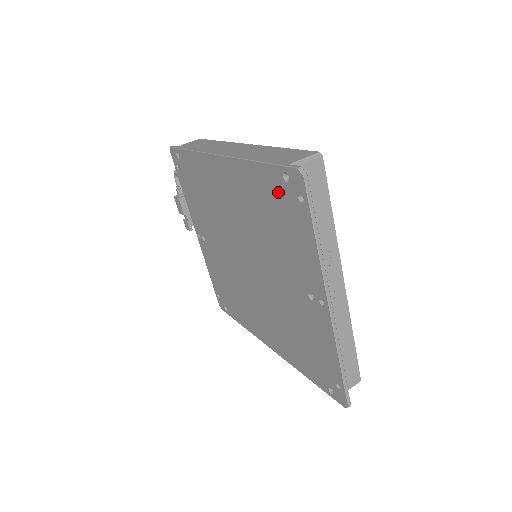
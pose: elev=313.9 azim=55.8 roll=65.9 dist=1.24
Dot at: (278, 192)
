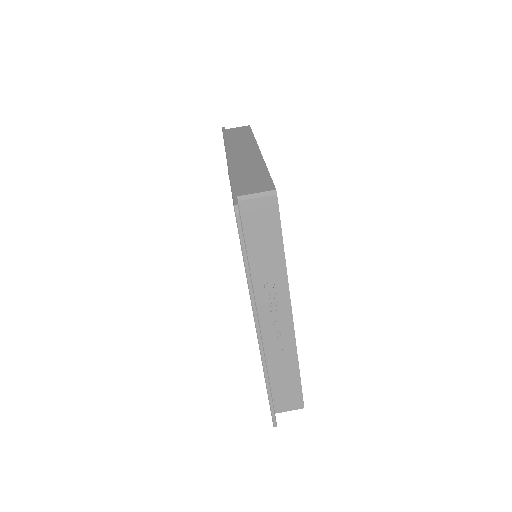
Dot at: occluded
